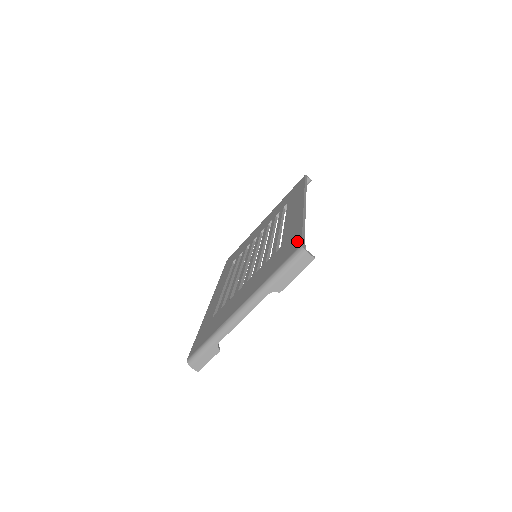
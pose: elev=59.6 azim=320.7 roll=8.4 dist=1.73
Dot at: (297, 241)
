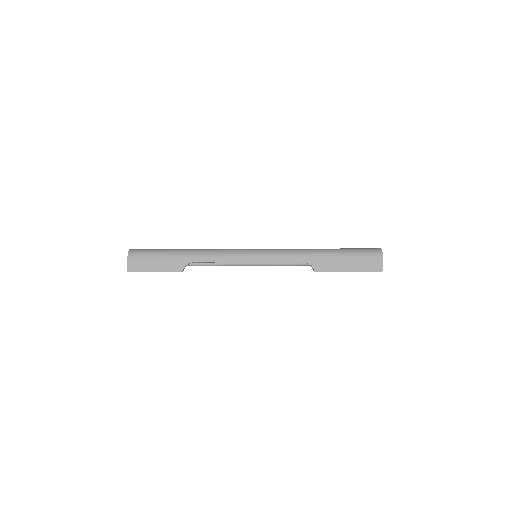
Dot at: occluded
